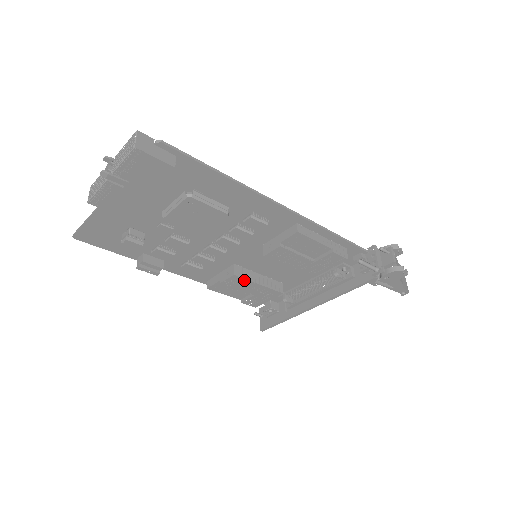
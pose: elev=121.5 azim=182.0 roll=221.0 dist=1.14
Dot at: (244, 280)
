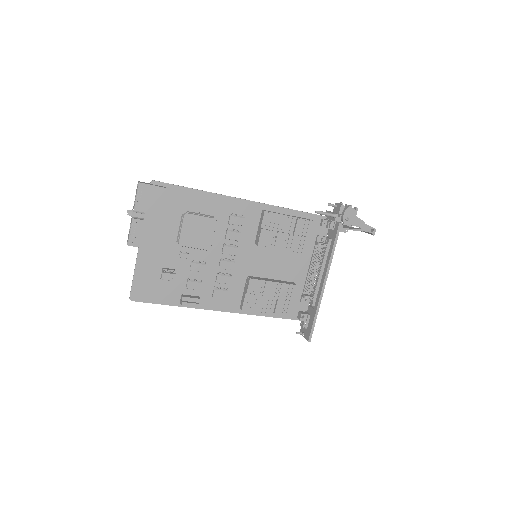
Dot at: (260, 282)
